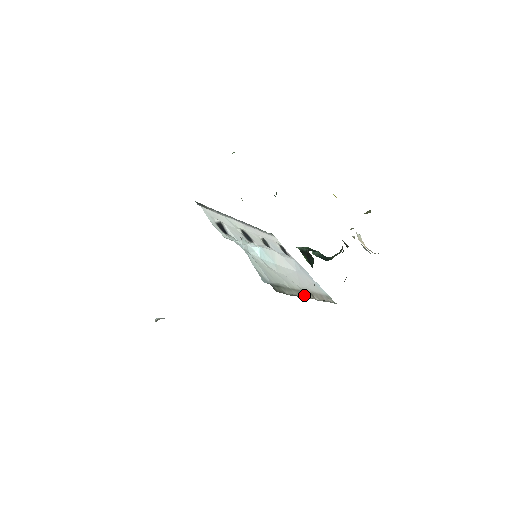
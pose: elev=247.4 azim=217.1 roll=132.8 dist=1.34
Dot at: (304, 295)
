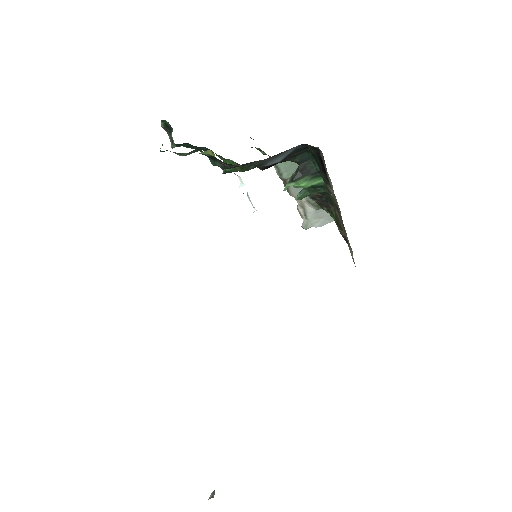
Dot at: occluded
